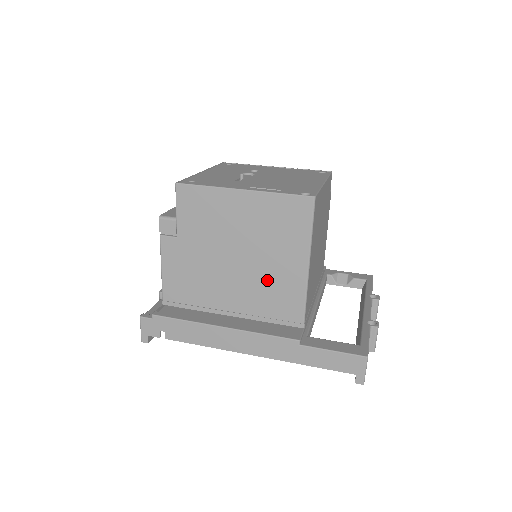
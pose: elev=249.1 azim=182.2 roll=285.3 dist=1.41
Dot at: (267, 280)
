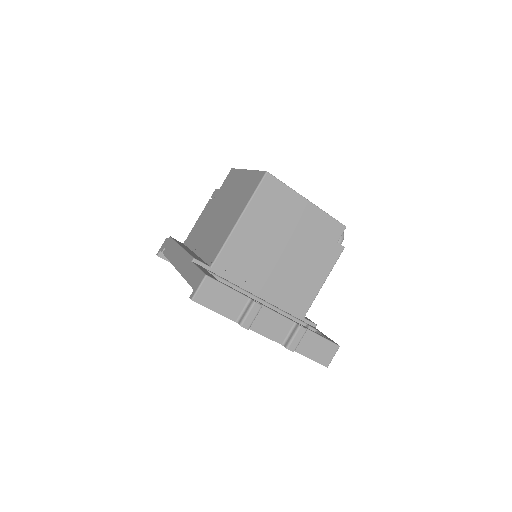
Dot at: (220, 229)
